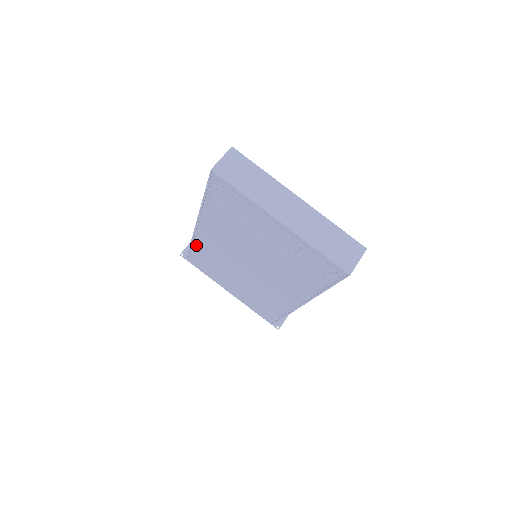
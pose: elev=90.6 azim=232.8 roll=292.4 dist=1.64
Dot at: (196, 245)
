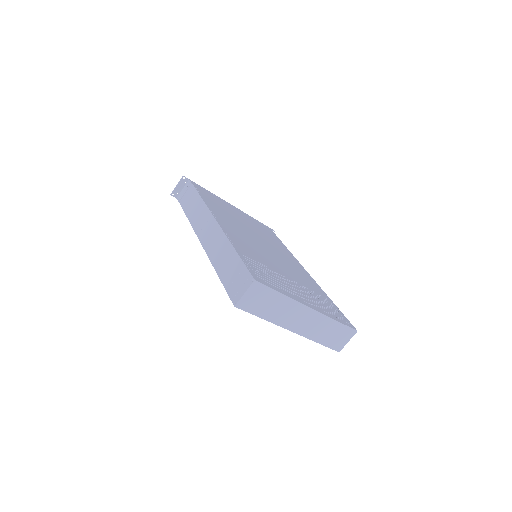
Dot at: occluded
